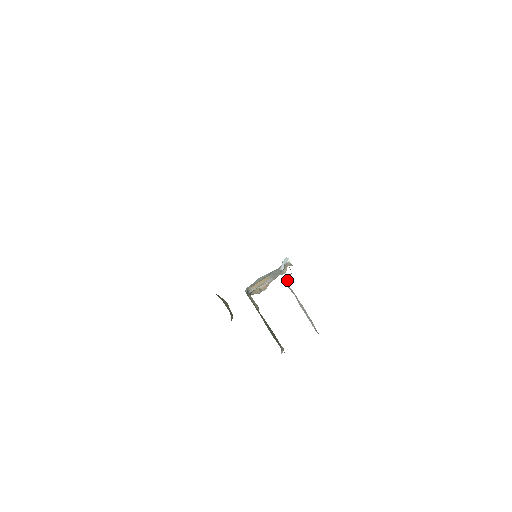
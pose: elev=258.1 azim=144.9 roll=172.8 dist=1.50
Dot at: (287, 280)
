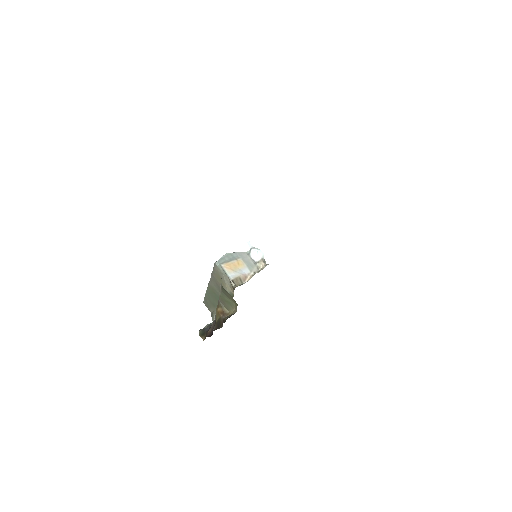
Dot at: occluded
